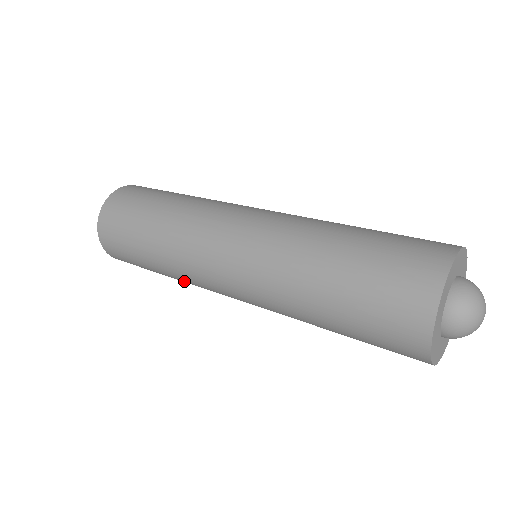
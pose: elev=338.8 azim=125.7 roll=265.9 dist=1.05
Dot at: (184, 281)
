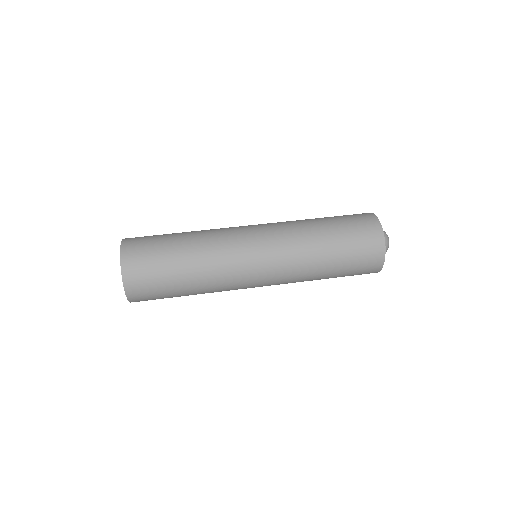
Dot at: occluded
